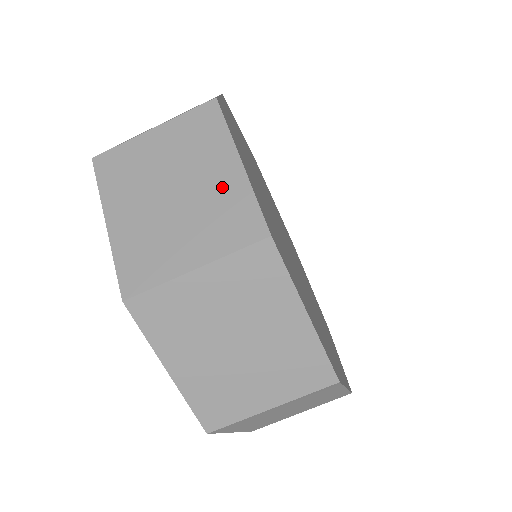
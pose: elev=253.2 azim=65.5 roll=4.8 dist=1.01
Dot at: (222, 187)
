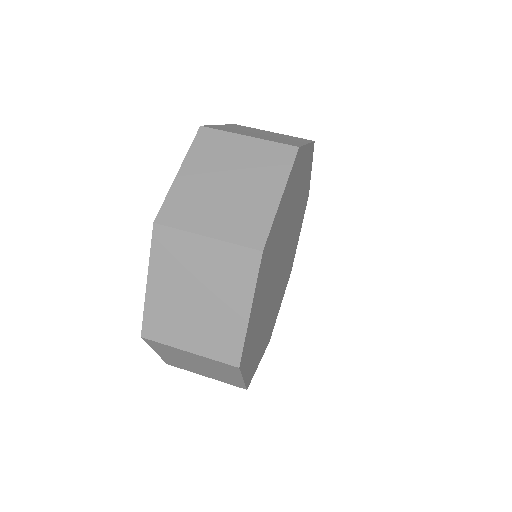
Dot at: (290, 141)
